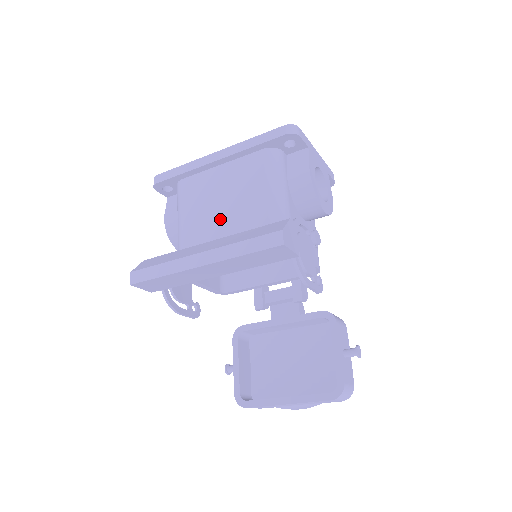
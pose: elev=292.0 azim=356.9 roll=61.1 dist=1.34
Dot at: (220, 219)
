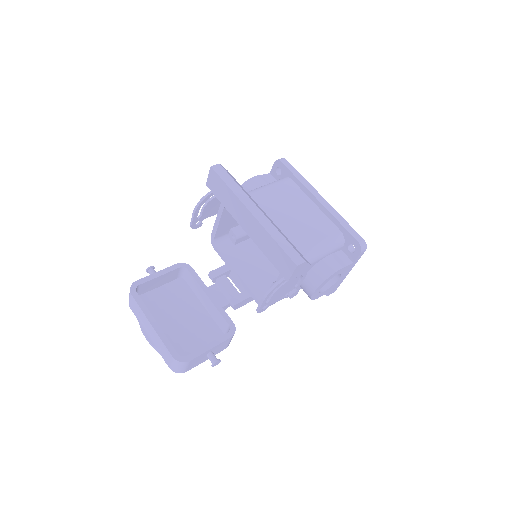
Dot at: (280, 217)
